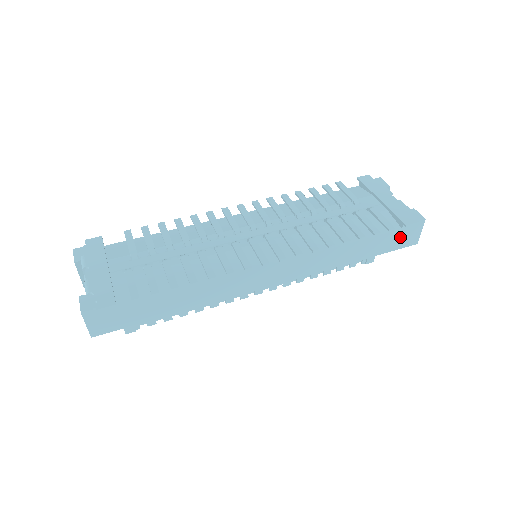
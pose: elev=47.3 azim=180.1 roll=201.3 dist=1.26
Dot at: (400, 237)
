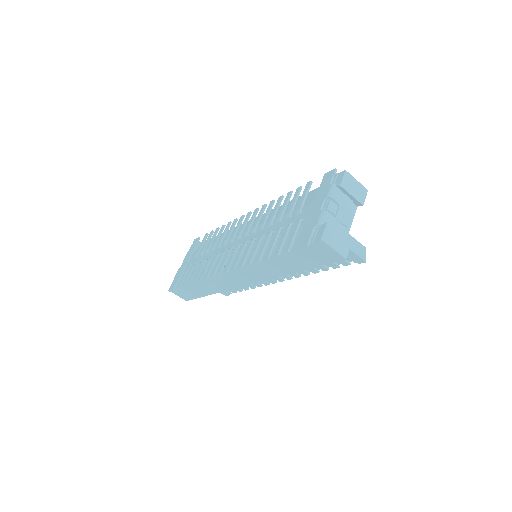
Dot at: (314, 255)
